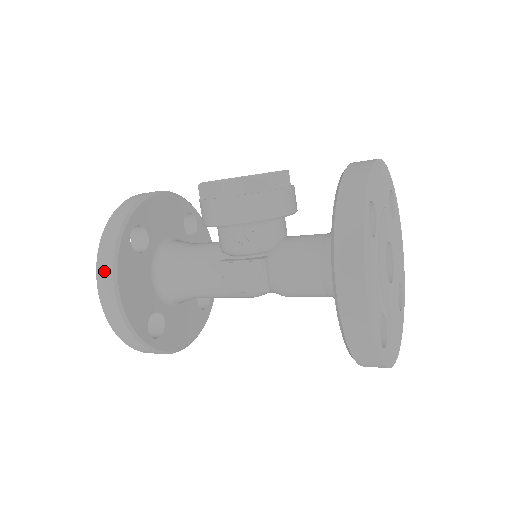
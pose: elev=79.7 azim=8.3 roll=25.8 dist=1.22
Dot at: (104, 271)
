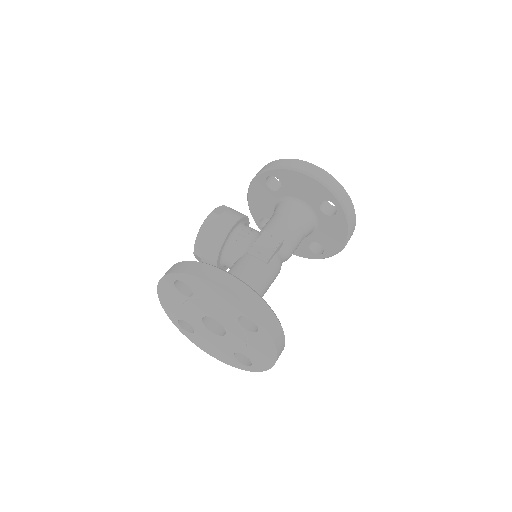
Dot at: (203, 271)
